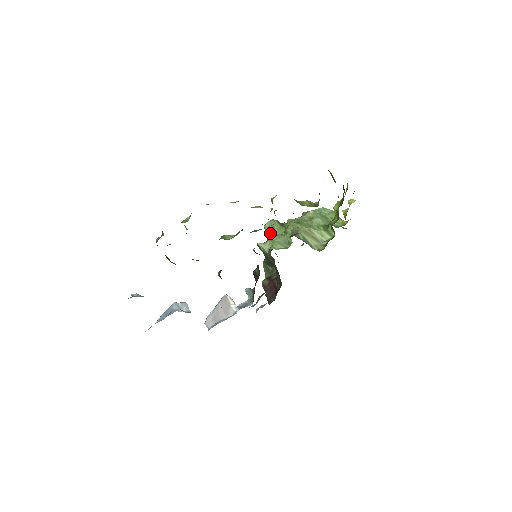
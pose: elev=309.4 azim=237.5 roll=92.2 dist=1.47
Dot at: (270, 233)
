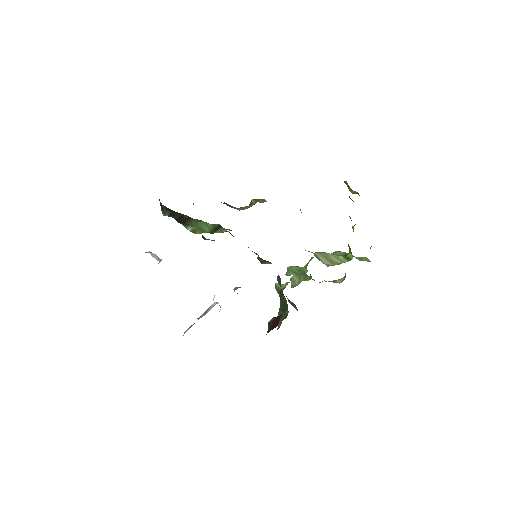
Dot at: (294, 284)
